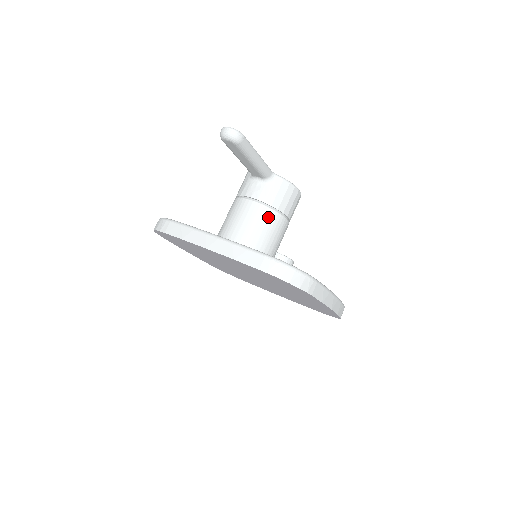
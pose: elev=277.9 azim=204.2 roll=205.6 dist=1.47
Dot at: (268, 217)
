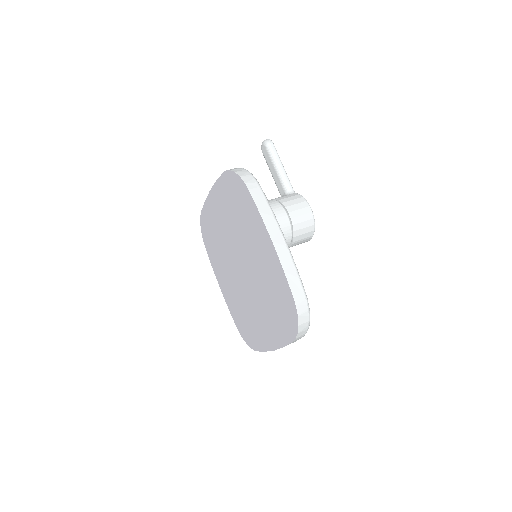
Dot at: (271, 203)
